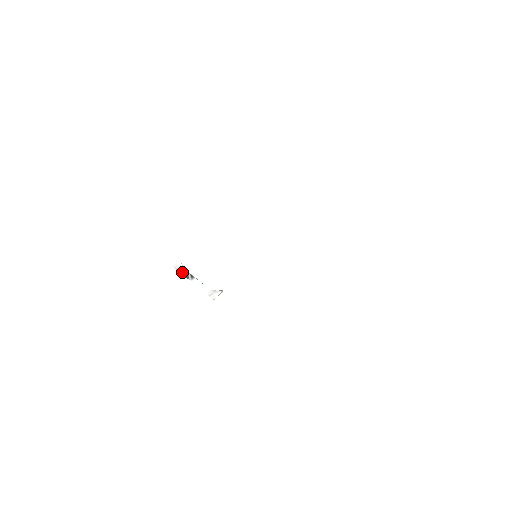
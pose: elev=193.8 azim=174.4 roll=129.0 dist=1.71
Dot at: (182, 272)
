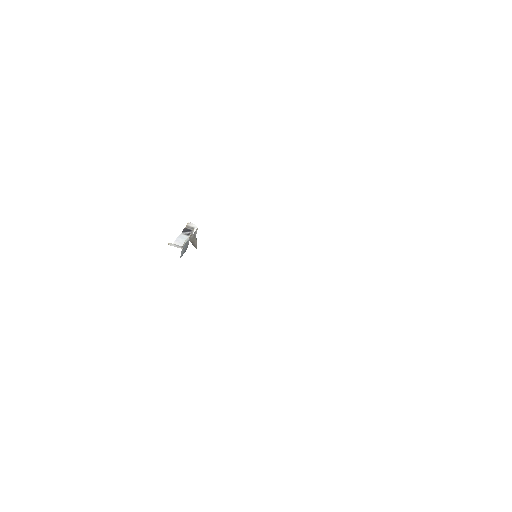
Dot at: (187, 228)
